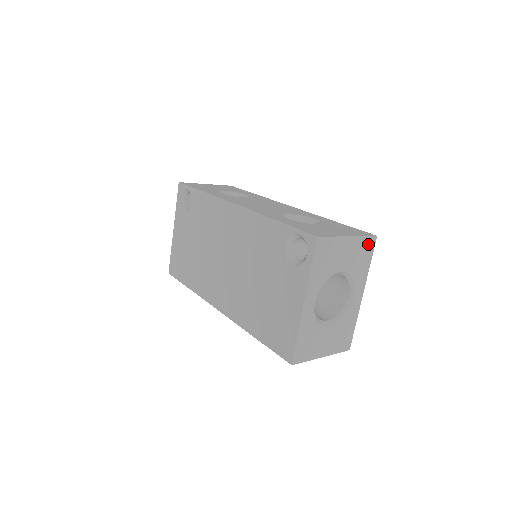
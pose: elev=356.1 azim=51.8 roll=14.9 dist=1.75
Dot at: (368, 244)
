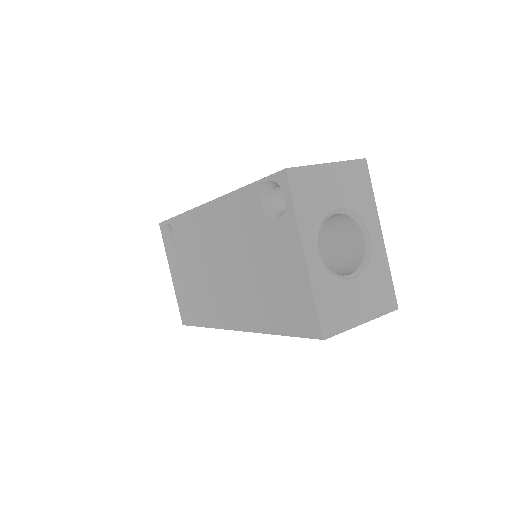
Dot at: (359, 170)
